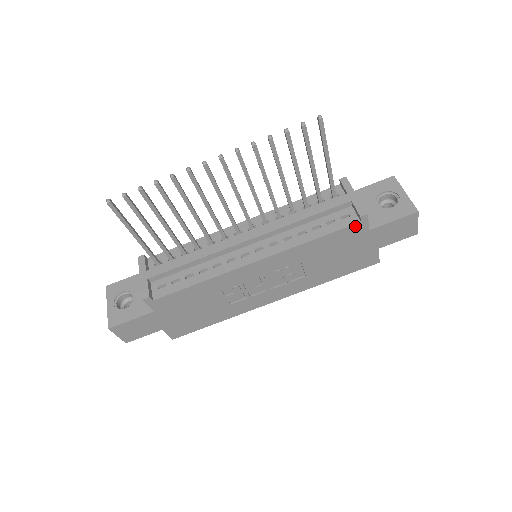
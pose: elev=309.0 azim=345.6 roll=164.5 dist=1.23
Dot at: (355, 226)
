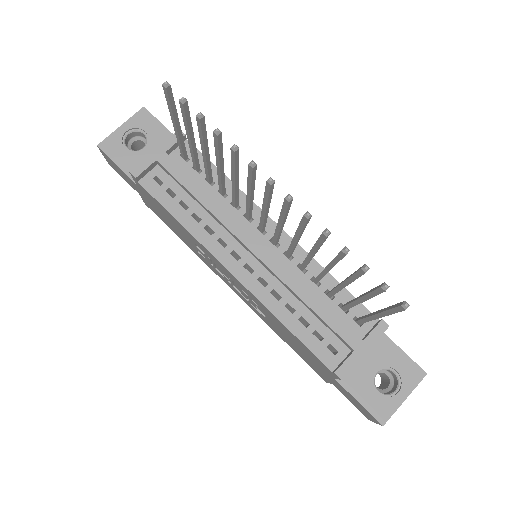
Dot at: (326, 366)
